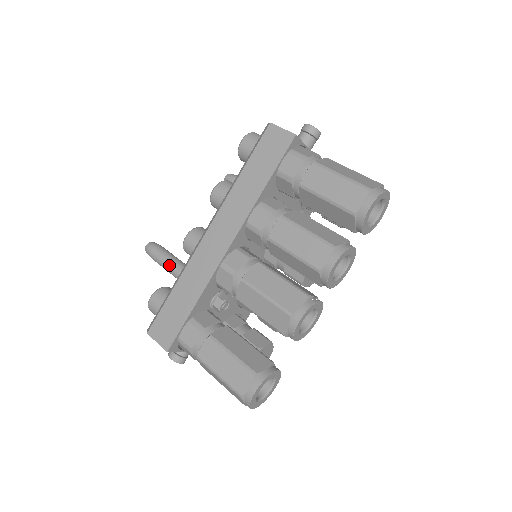
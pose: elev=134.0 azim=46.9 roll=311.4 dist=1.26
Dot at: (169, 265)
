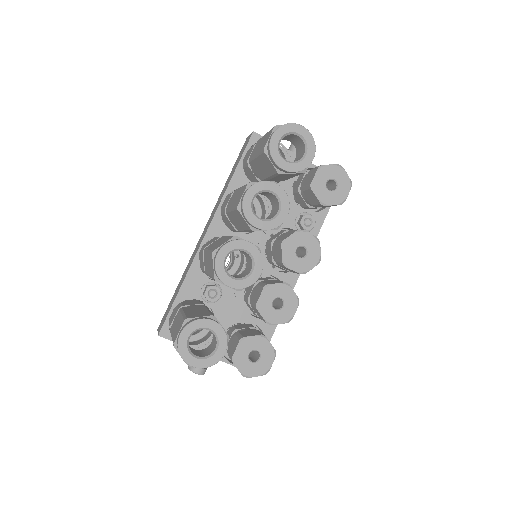
Dot at: occluded
